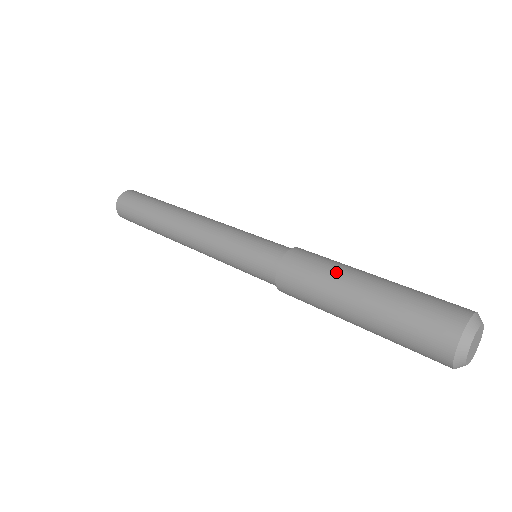
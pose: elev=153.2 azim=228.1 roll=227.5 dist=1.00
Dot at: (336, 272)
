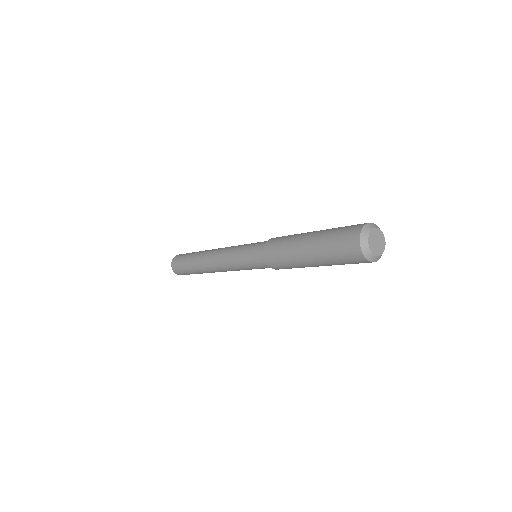
Dot at: occluded
